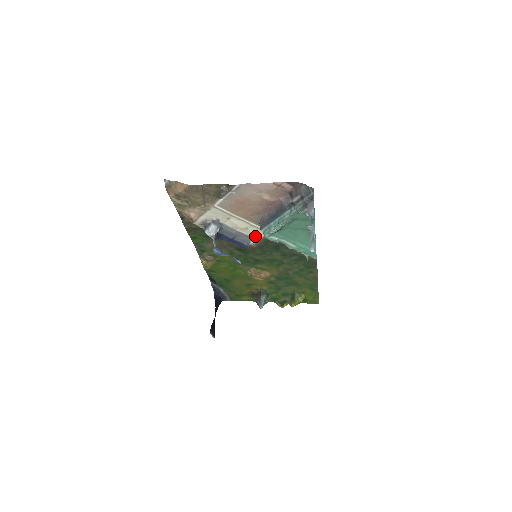
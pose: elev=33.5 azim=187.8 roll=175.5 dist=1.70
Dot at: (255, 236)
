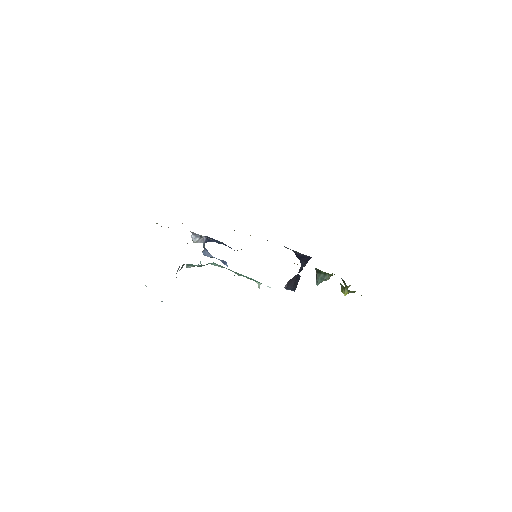
Dot at: occluded
